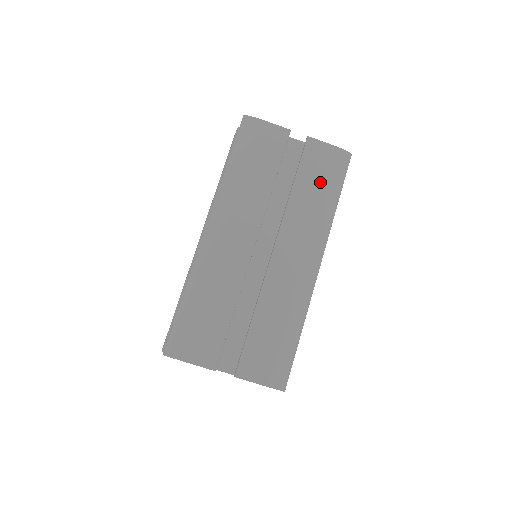
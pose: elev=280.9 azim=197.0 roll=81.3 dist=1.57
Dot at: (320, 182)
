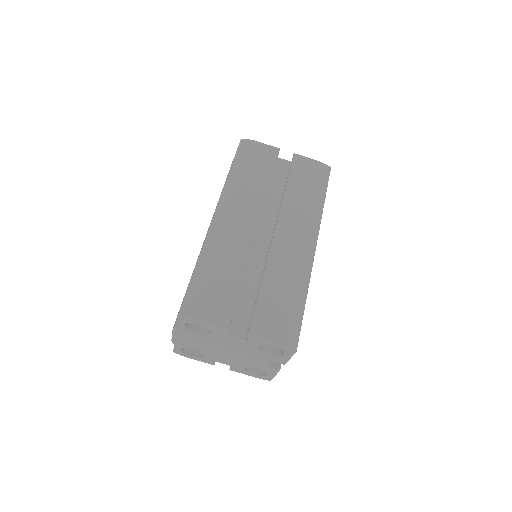
Dot at: (308, 184)
